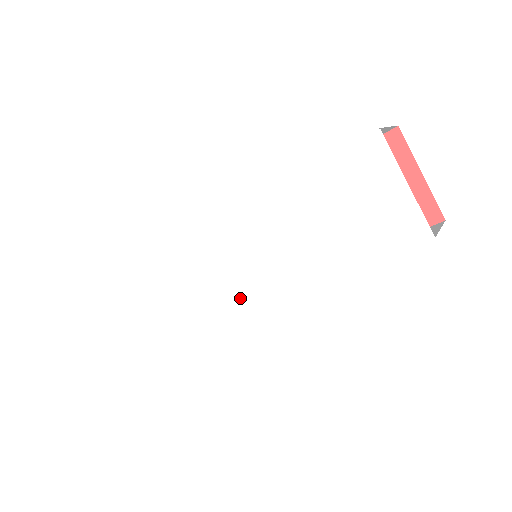
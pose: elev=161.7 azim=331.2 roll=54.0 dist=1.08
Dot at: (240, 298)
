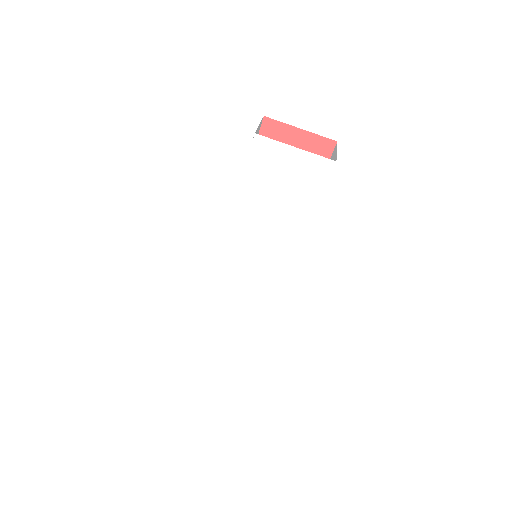
Dot at: (269, 287)
